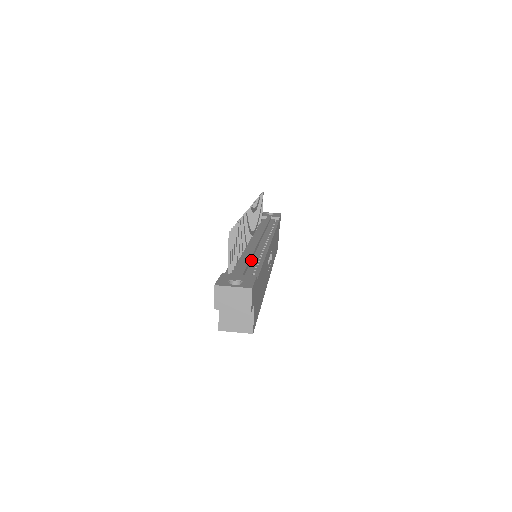
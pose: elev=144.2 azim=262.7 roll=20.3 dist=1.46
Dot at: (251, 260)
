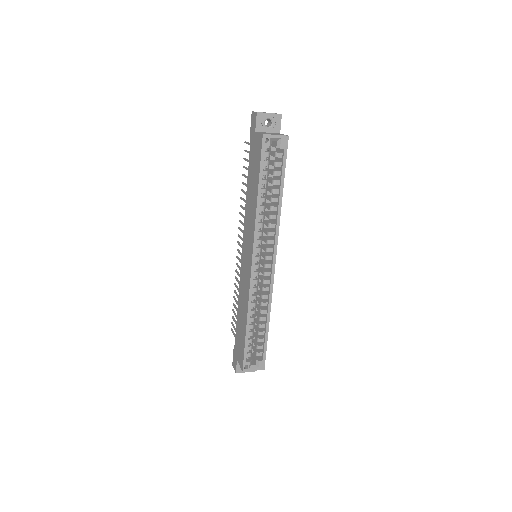
Dot at: occluded
